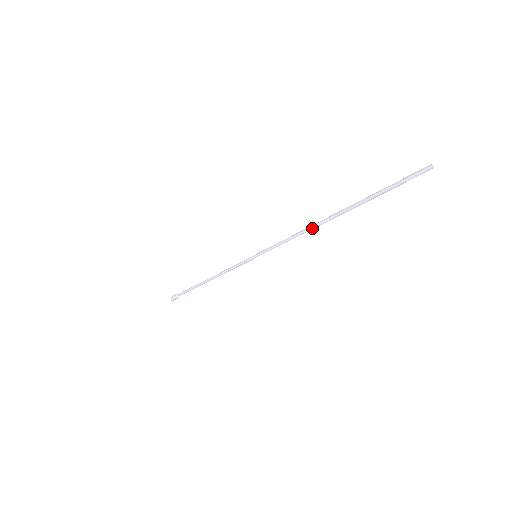
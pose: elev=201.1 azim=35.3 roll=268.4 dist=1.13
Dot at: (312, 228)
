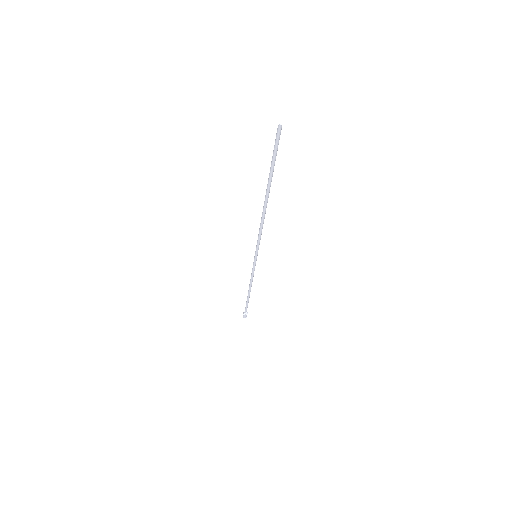
Dot at: (262, 214)
